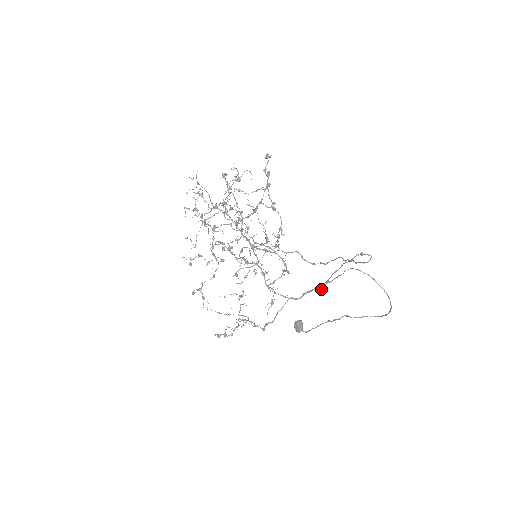
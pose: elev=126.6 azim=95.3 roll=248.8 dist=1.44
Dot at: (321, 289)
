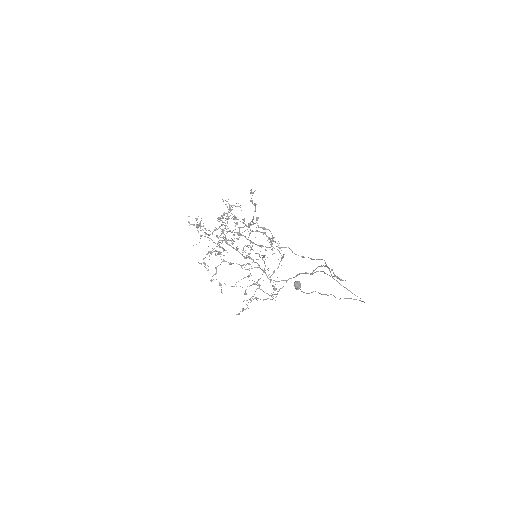
Dot at: occluded
